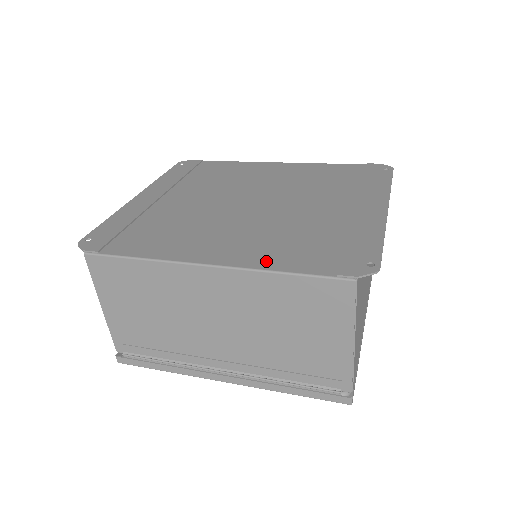
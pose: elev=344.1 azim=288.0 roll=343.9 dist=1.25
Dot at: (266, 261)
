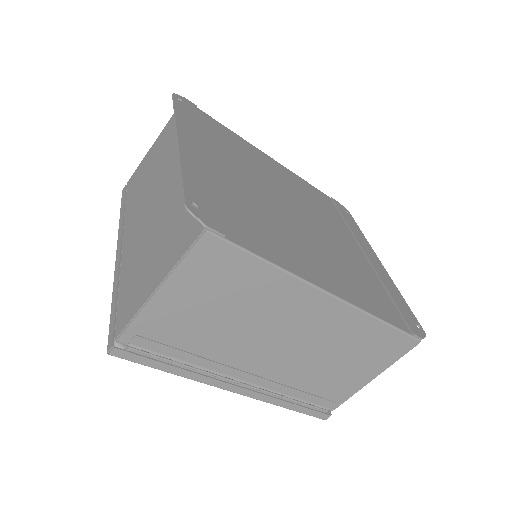
Dot at: (366, 303)
